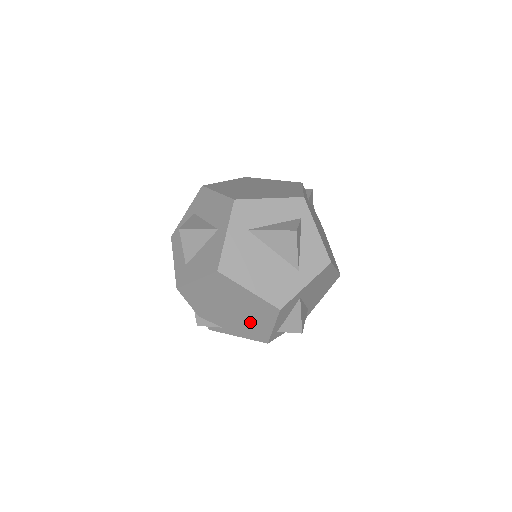
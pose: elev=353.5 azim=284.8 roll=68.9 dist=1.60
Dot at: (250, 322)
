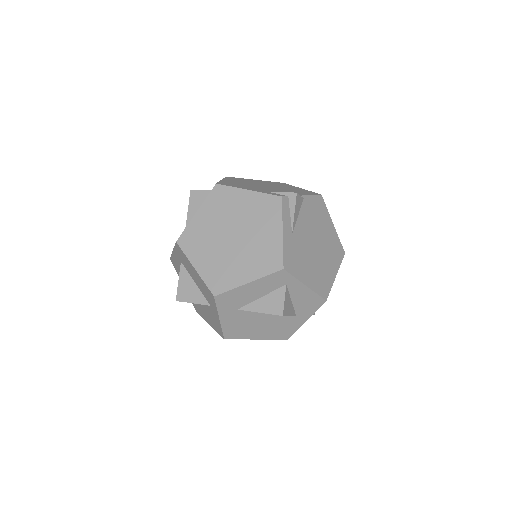
Dot at: occluded
